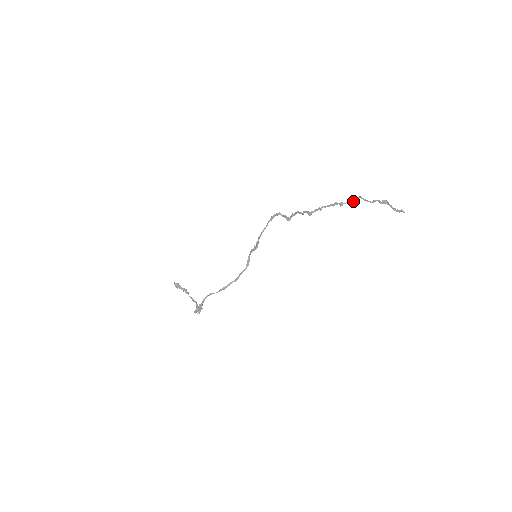
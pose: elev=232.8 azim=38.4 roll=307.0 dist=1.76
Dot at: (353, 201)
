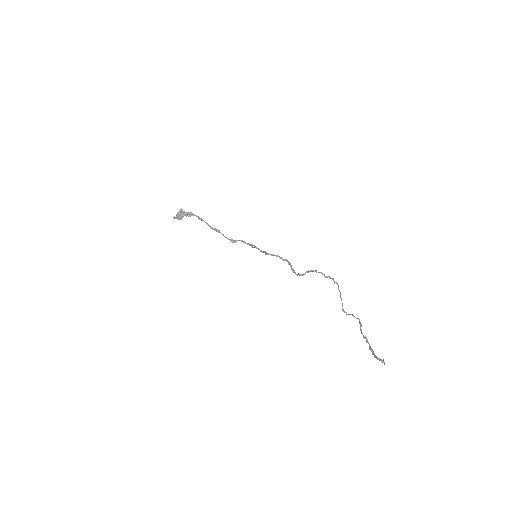
Dot at: (354, 316)
